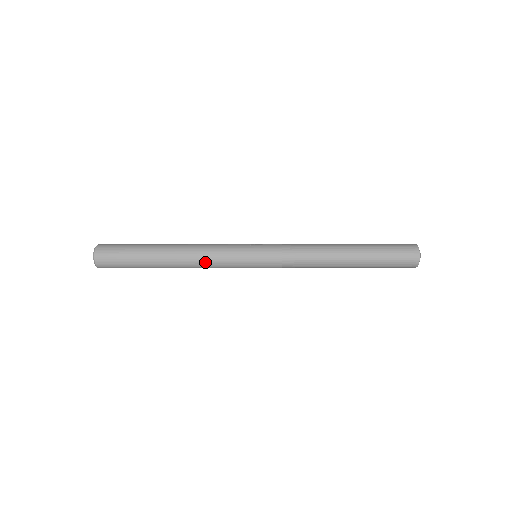
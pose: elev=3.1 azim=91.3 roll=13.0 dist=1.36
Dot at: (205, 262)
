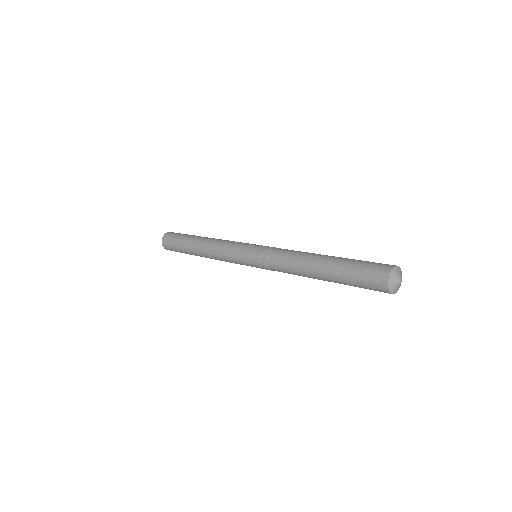
Dot at: (218, 257)
